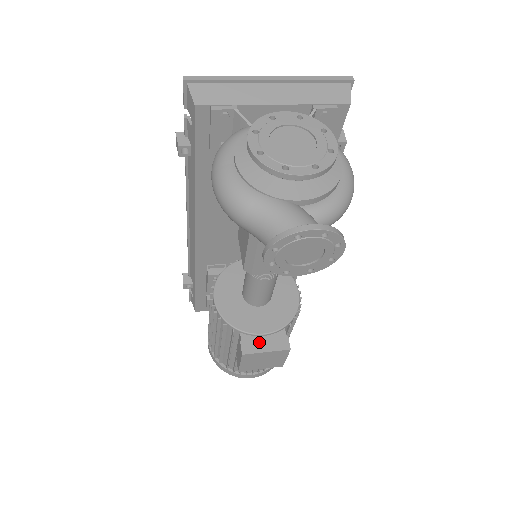
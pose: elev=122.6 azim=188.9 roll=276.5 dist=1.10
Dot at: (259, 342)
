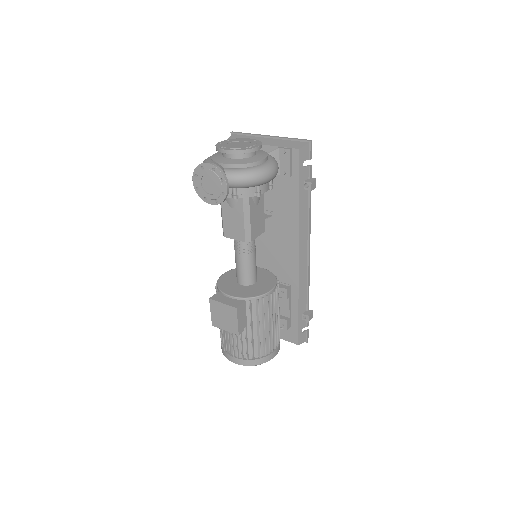
Dot at: (224, 298)
